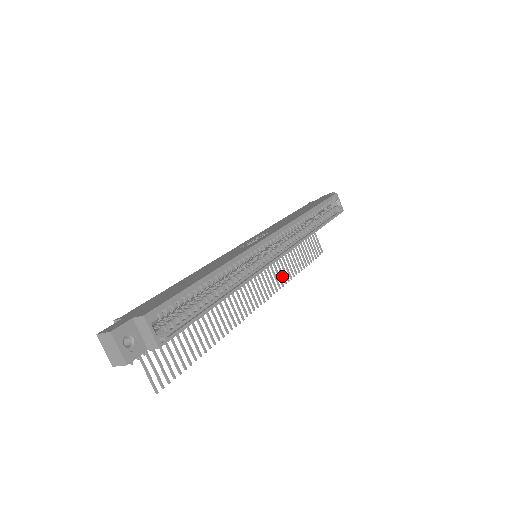
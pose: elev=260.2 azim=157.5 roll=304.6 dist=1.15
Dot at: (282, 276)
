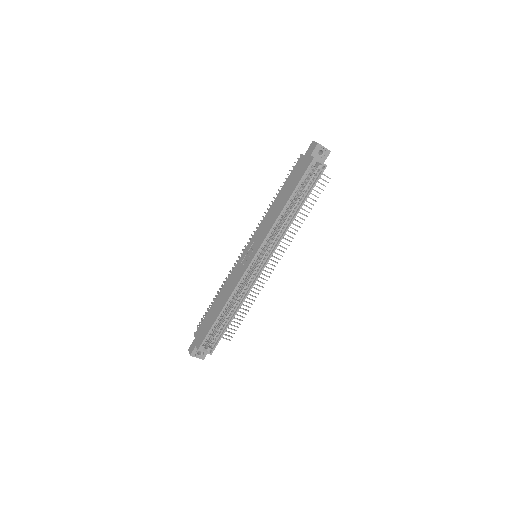
Dot at: occluded
